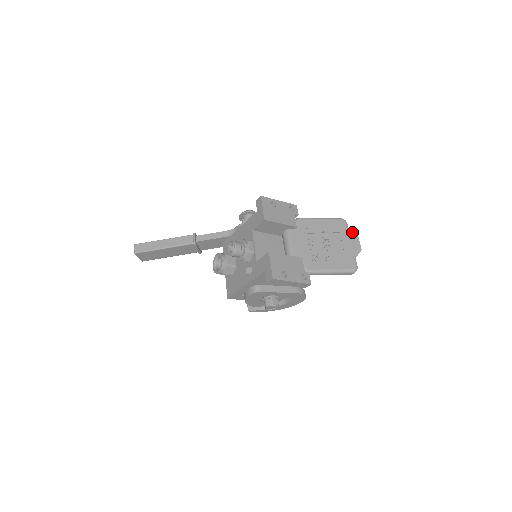
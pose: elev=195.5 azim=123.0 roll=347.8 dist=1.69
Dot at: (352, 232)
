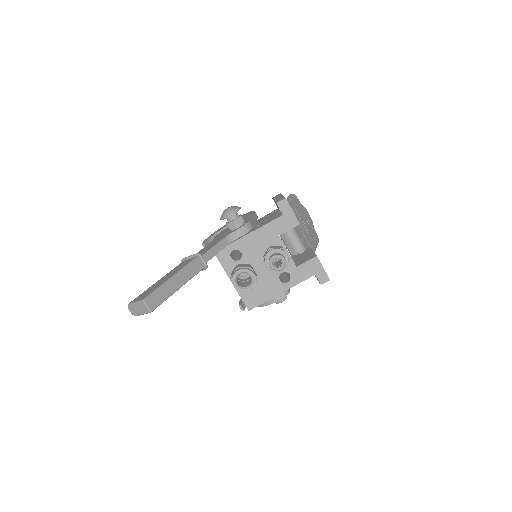
Dot at: occluded
